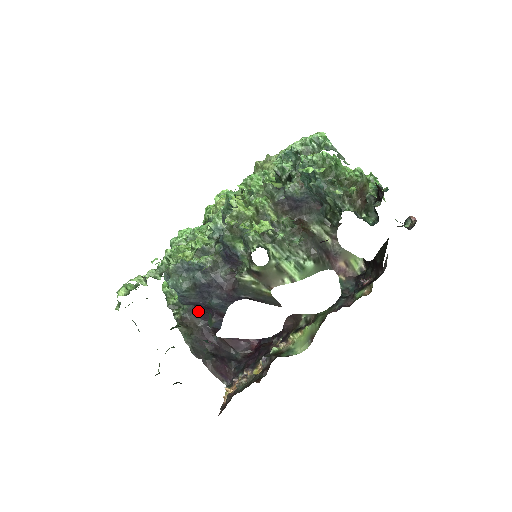
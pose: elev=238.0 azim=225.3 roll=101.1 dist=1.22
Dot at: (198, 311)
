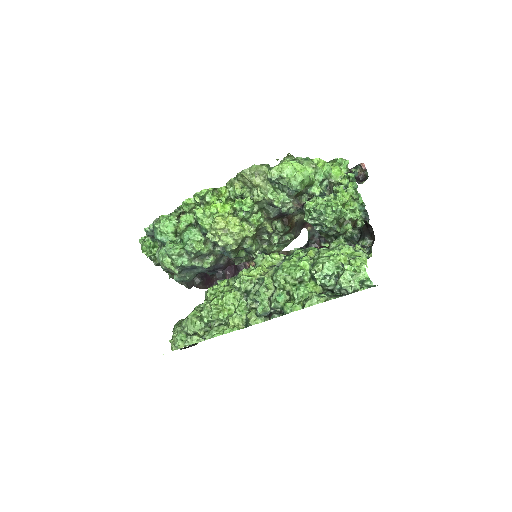
Dot at: occluded
